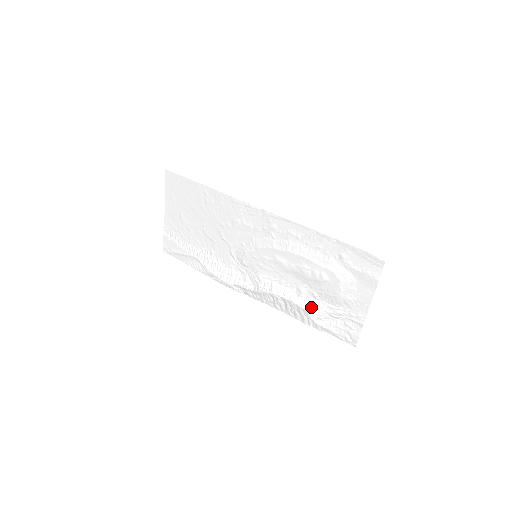
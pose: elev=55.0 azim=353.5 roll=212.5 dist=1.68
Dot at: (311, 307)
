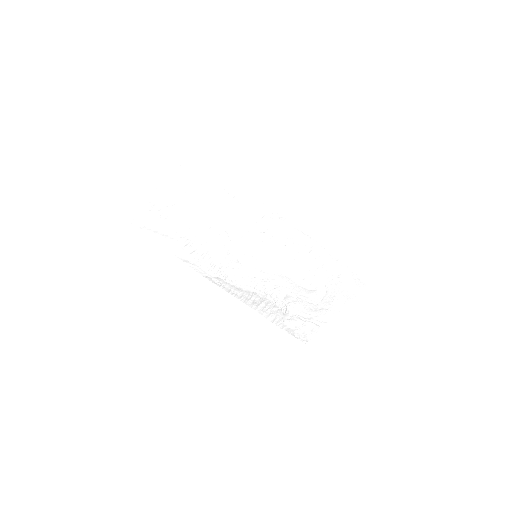
Dot at: (287, 309)
